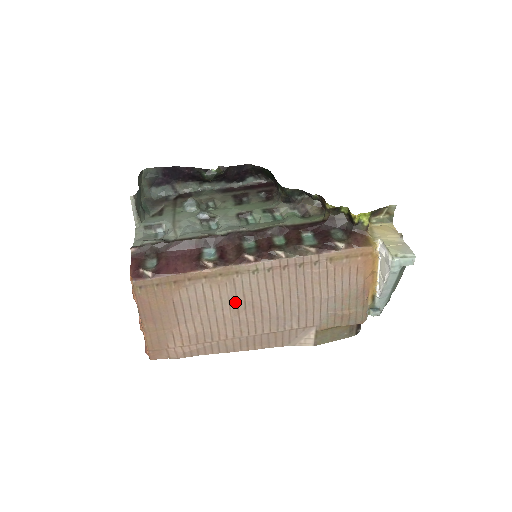
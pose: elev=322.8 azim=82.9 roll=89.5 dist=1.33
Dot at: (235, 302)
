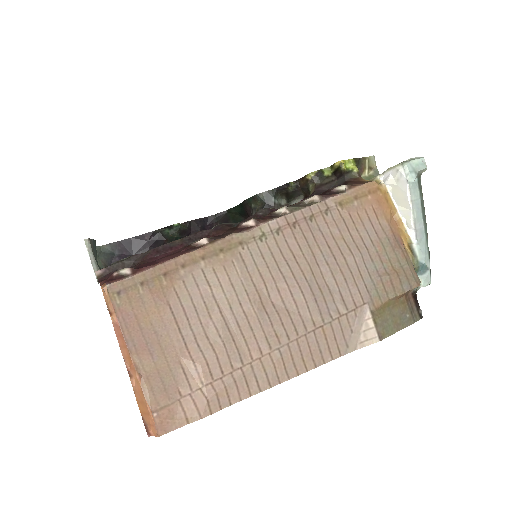
Dot at: (253, 288)
